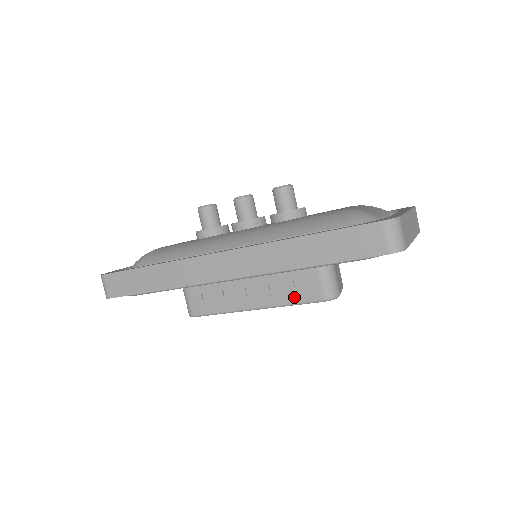
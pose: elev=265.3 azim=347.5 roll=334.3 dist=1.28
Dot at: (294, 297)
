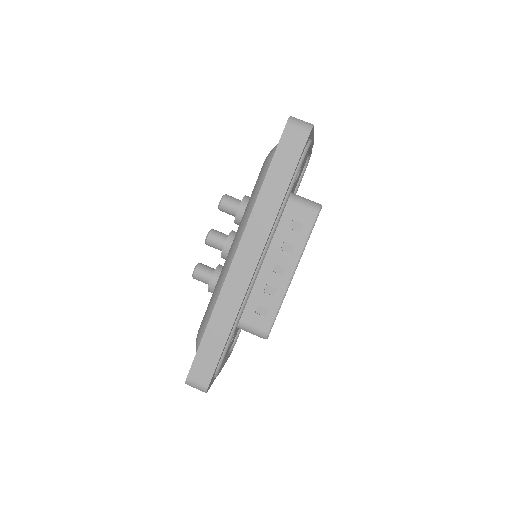
Dot at: (302, 236)
